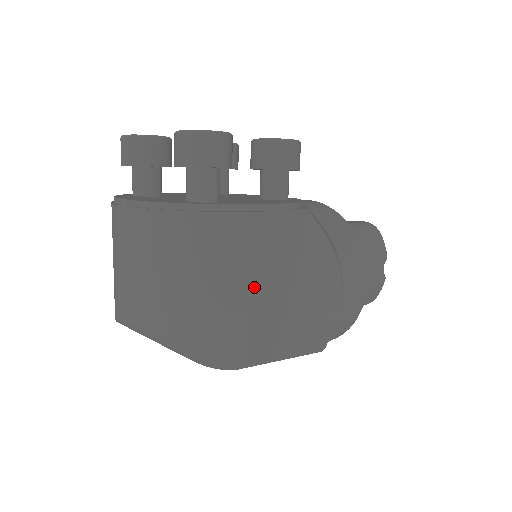
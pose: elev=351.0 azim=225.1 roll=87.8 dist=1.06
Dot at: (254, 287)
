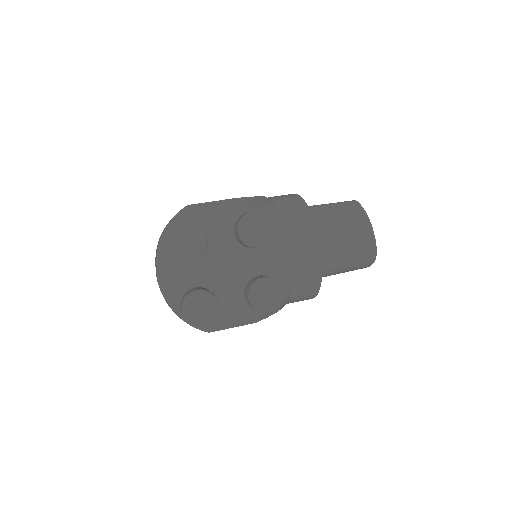
Dot at: occluded
